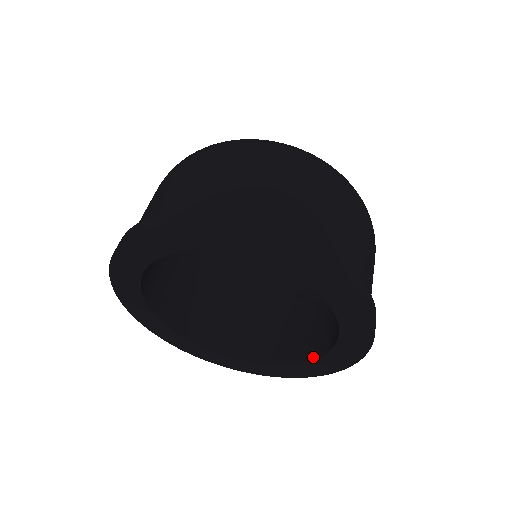
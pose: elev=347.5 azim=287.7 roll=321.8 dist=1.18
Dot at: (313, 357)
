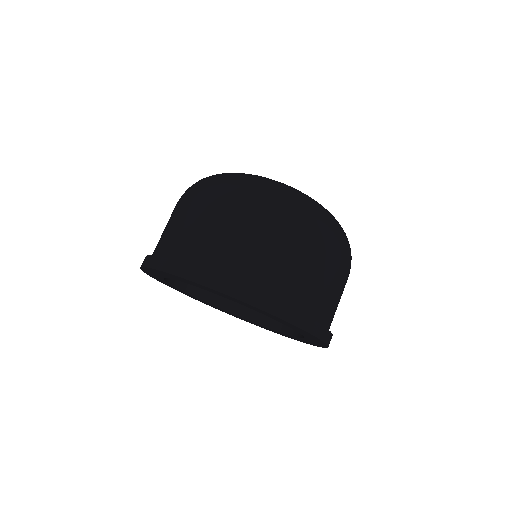
Dot at: (284, 331)
